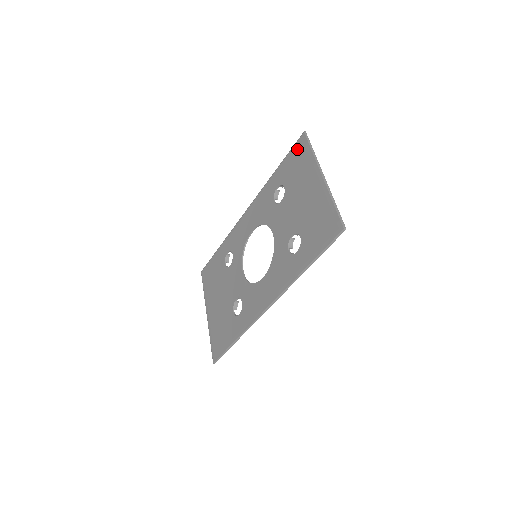
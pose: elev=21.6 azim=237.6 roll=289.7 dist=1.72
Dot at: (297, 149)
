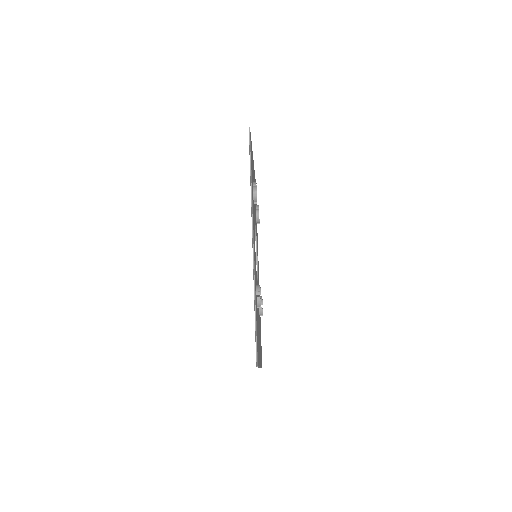
Dot at: occluded
